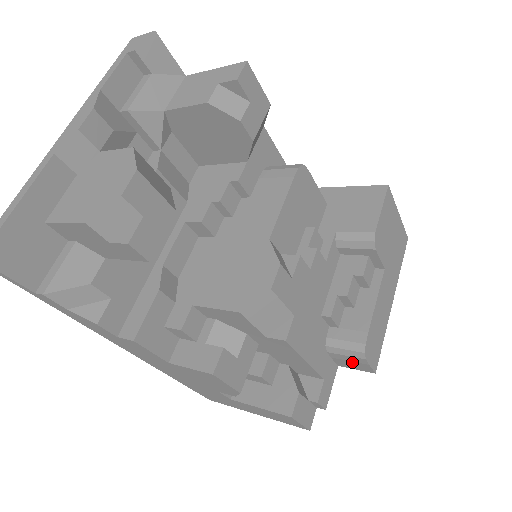
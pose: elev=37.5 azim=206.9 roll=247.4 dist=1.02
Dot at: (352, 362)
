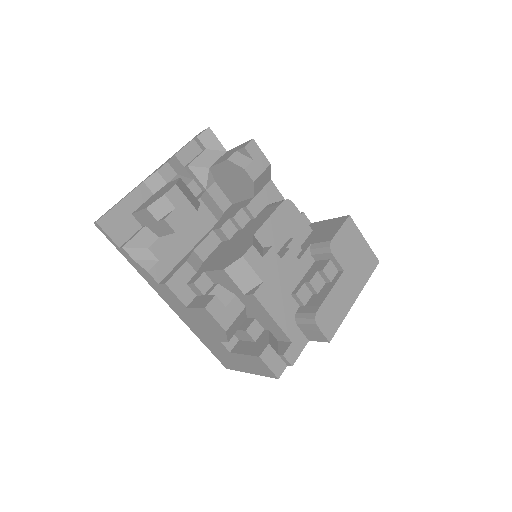
Dot at: (312, 331)
